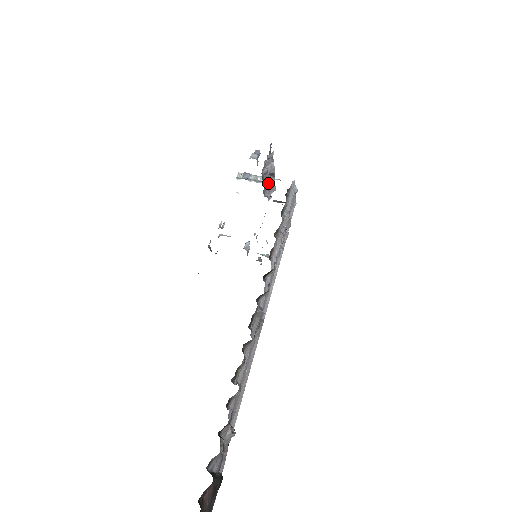
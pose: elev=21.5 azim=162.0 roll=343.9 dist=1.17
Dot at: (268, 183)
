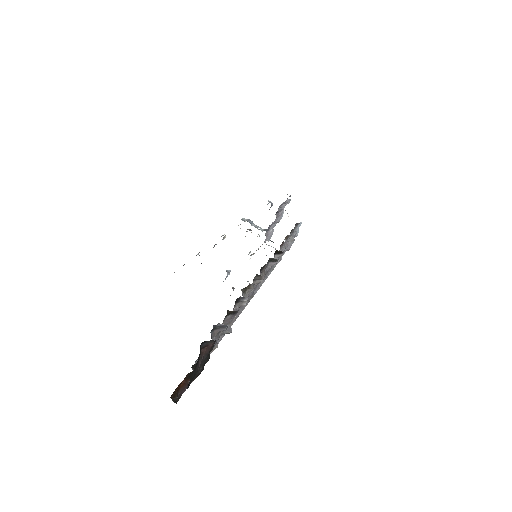
Dot at: (270, 228)
